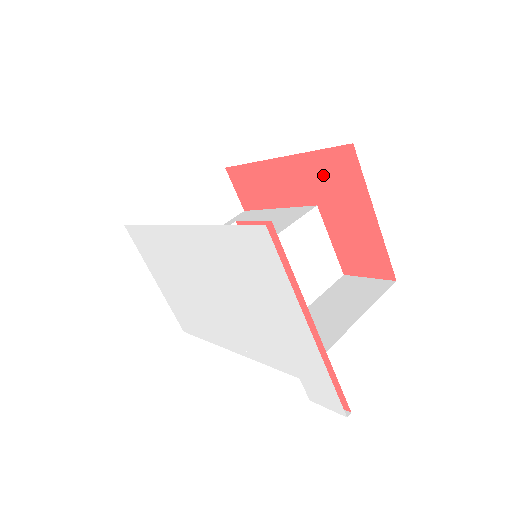
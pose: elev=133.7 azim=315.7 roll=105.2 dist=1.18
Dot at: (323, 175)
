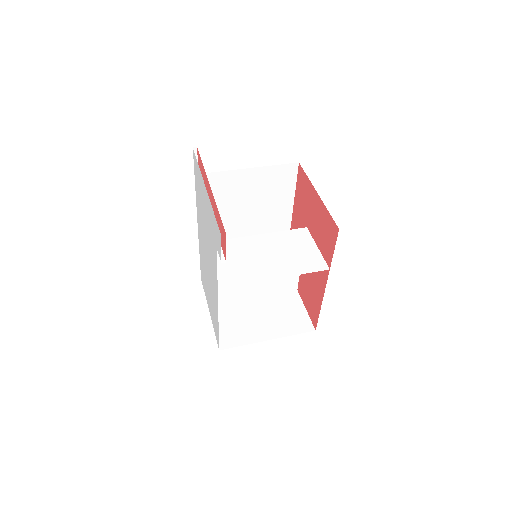
Dot at: (301, 201)
